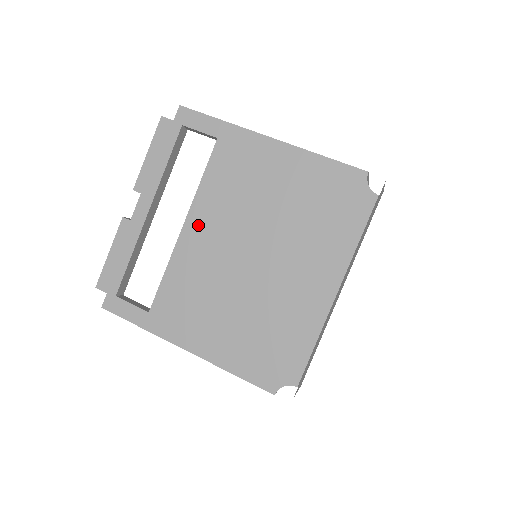
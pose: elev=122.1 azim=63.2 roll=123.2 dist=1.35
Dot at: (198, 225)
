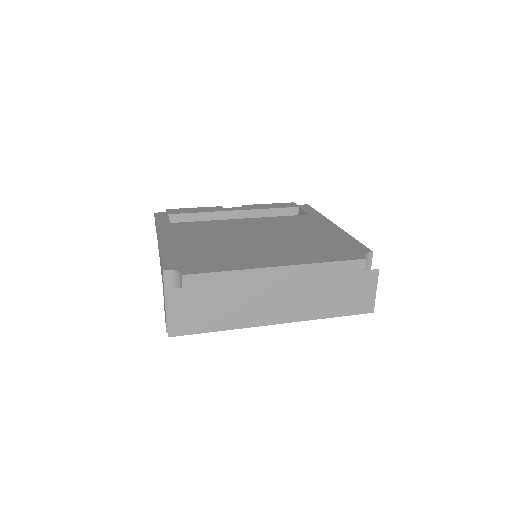
Dot at: (250, 221)
